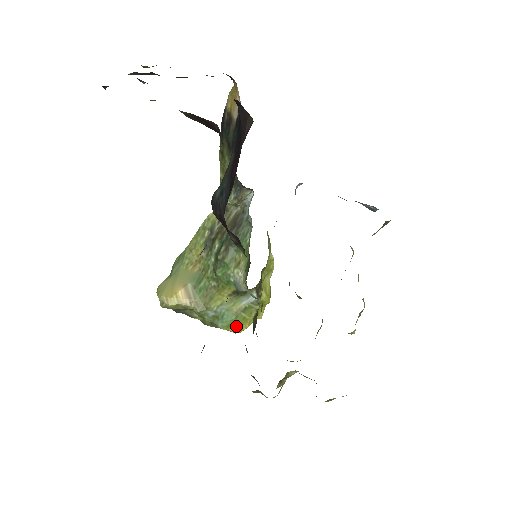
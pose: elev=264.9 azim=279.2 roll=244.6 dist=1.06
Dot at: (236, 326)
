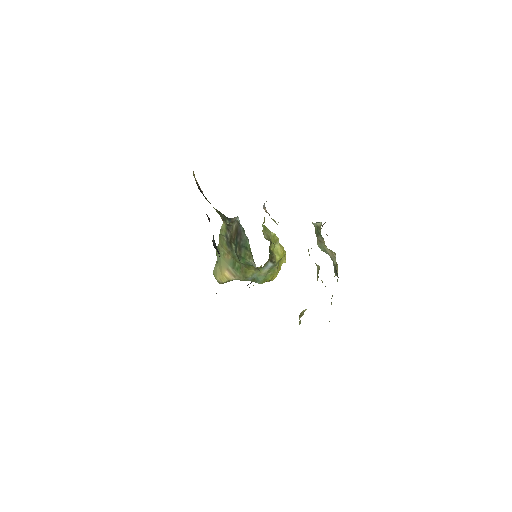
Dot at: (268, 280)
